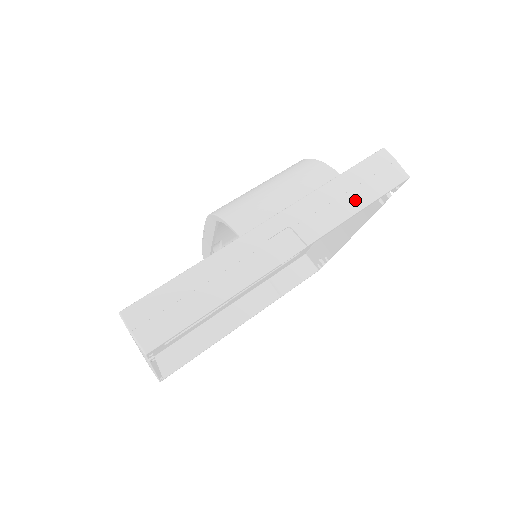
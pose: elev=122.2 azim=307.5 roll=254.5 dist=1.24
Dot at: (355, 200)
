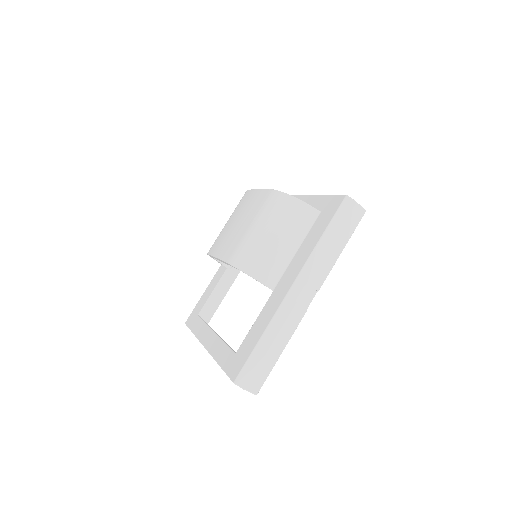
Dot at: (338, 246)
